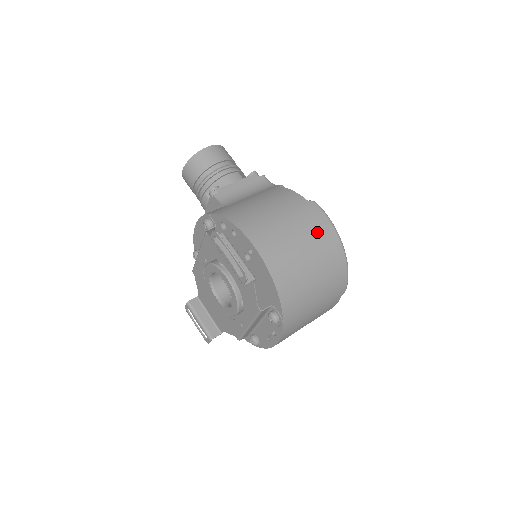
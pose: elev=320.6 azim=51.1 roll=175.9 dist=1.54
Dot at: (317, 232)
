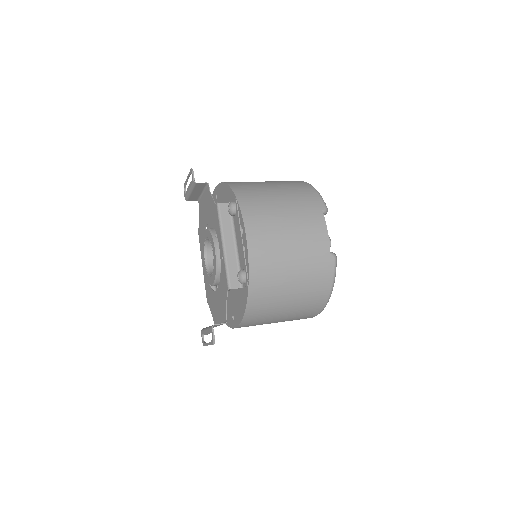
Dot at: occluded
